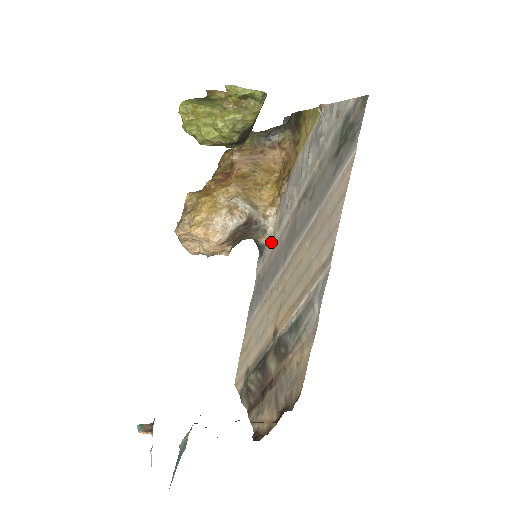
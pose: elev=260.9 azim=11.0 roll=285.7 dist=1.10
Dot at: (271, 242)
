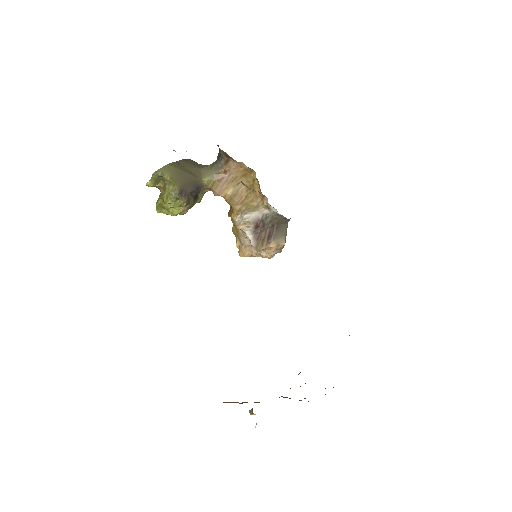
Dot at: occluded
